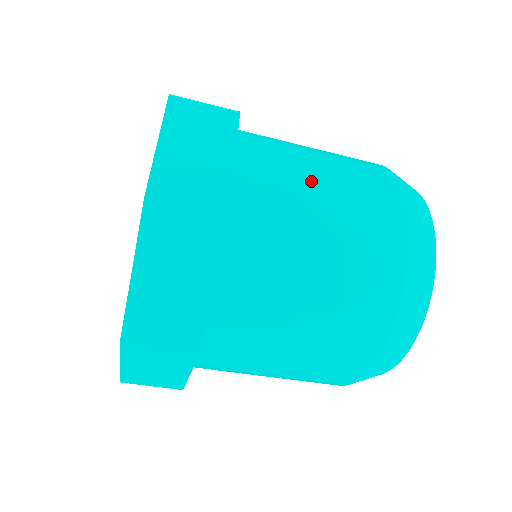
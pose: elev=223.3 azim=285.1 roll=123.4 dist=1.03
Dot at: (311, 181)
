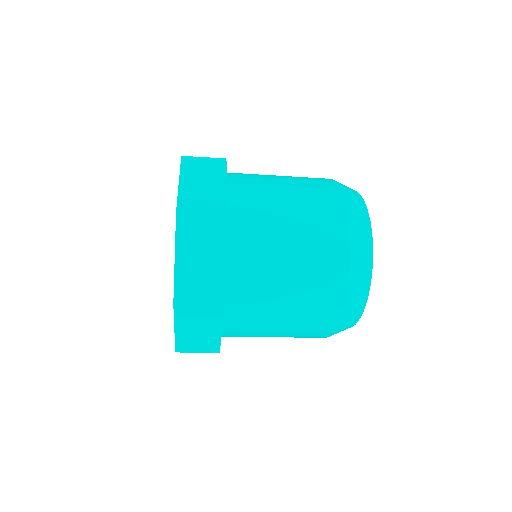
Dot at: (274, 320)
